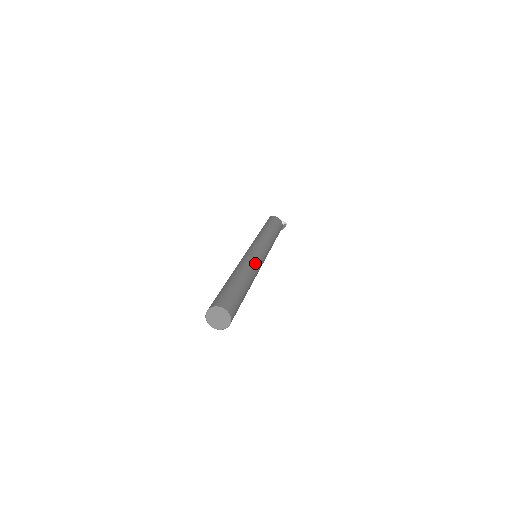
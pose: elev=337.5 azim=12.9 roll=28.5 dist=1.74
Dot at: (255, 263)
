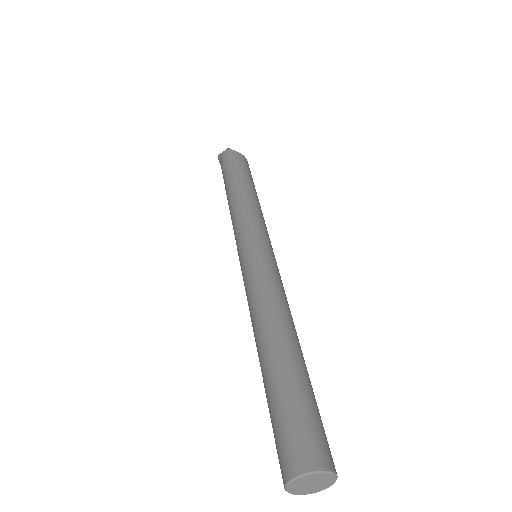
Dot at: (285, 294)
